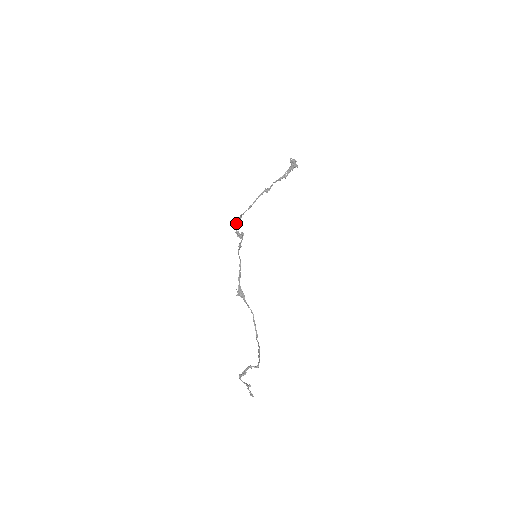
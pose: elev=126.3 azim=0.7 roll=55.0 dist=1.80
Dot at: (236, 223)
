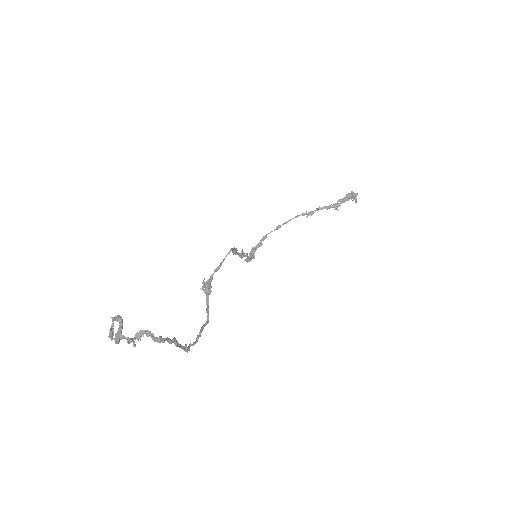
Dot at: (252, 251)
